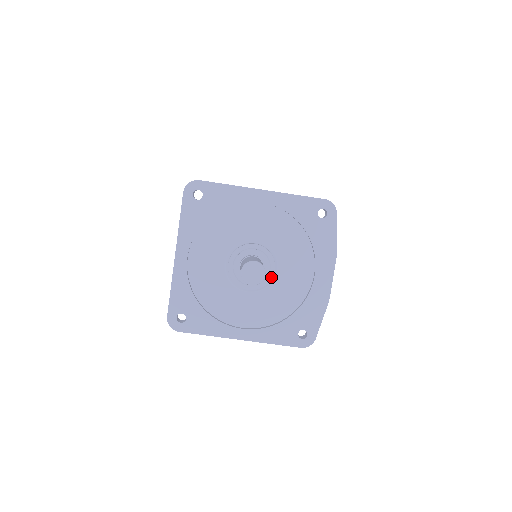
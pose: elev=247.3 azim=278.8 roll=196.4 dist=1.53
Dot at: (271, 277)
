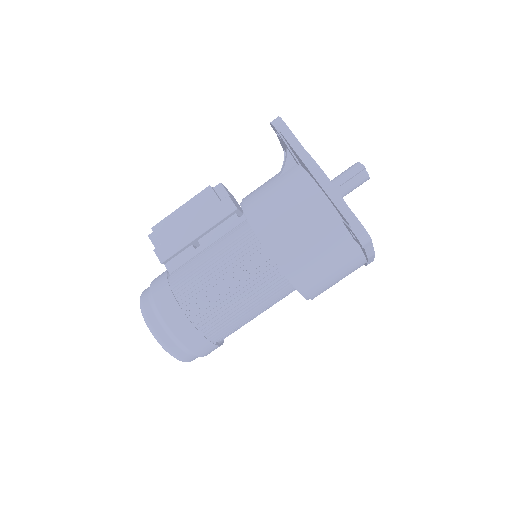
Dot at: occluded
